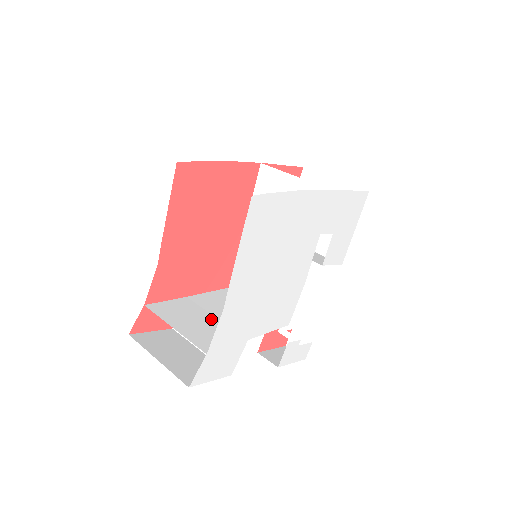
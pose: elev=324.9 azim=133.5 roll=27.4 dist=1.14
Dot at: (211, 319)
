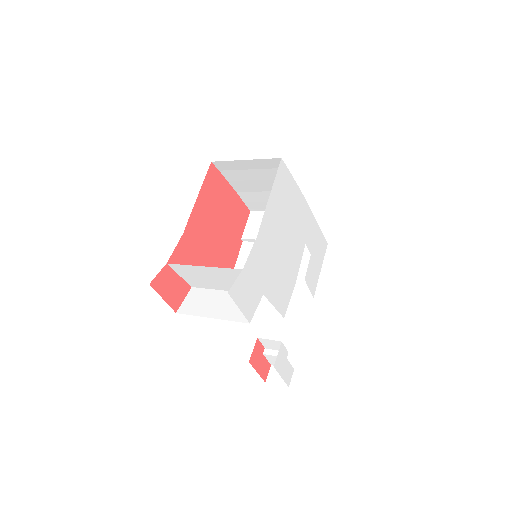
Dot at: (224, 287)
